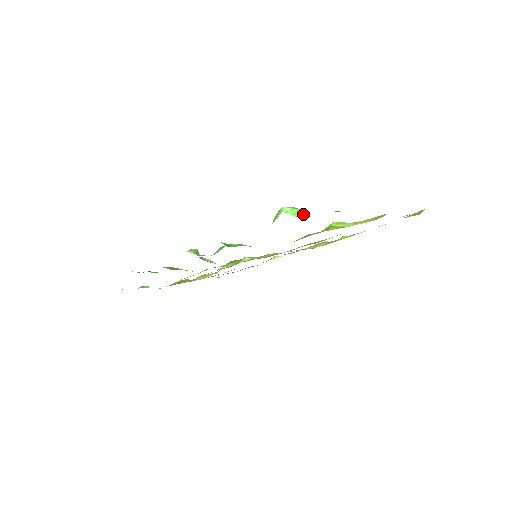
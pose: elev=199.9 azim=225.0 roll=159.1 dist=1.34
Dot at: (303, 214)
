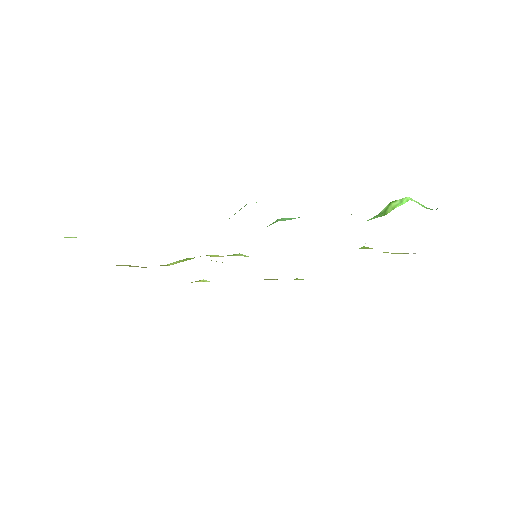
Dot at: (432, 209)
